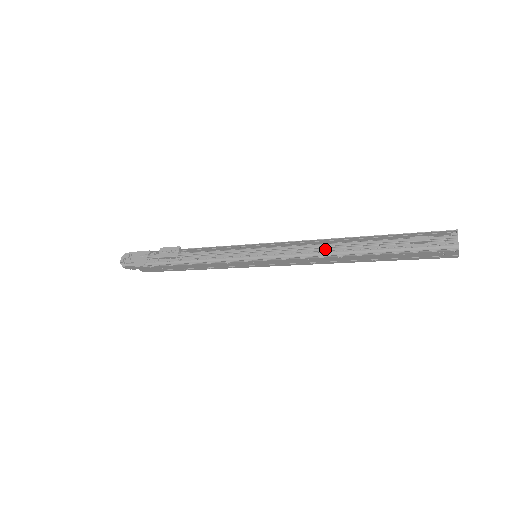
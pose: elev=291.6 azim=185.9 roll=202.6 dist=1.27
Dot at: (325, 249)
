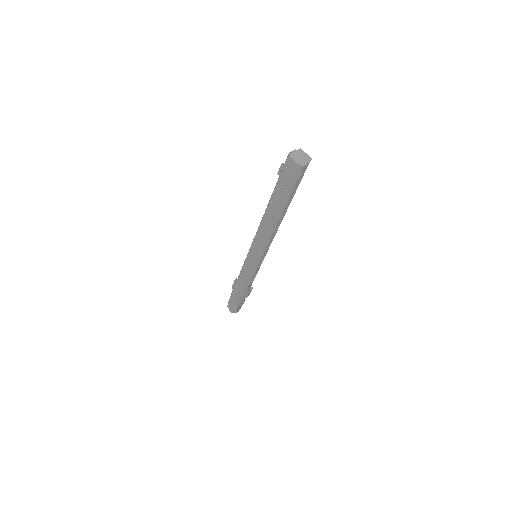
Dot at: occluded
